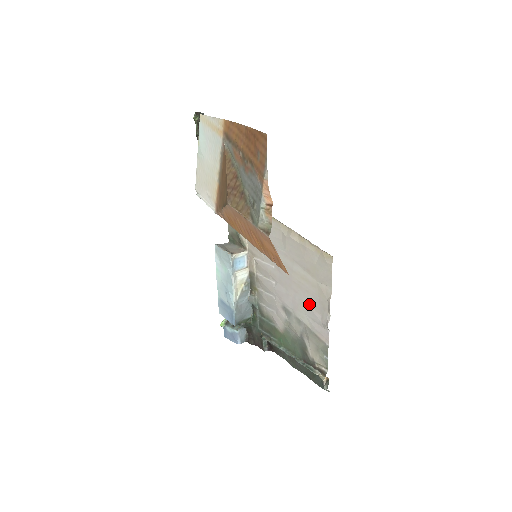
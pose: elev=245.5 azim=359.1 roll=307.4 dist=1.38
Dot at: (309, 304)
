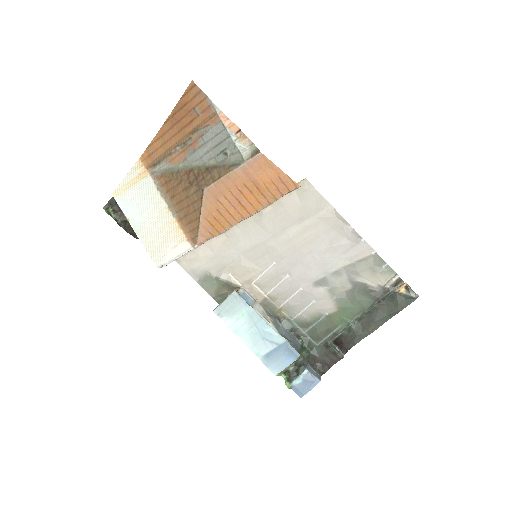
Dot at: (329, 244)
